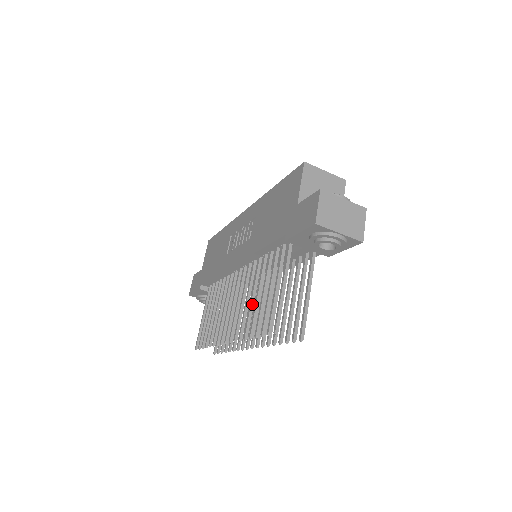
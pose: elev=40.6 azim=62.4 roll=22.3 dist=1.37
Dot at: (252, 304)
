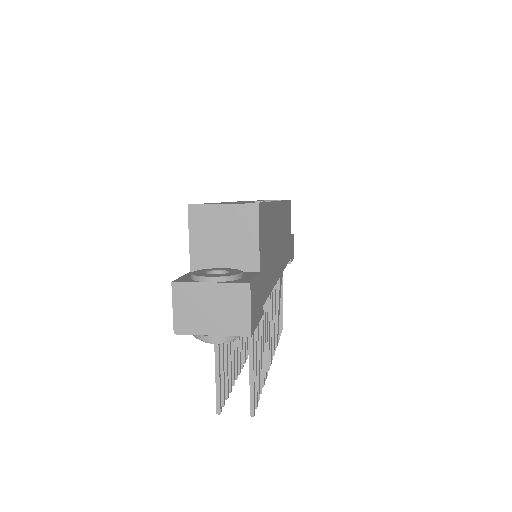
Dot at: (234, 341)
